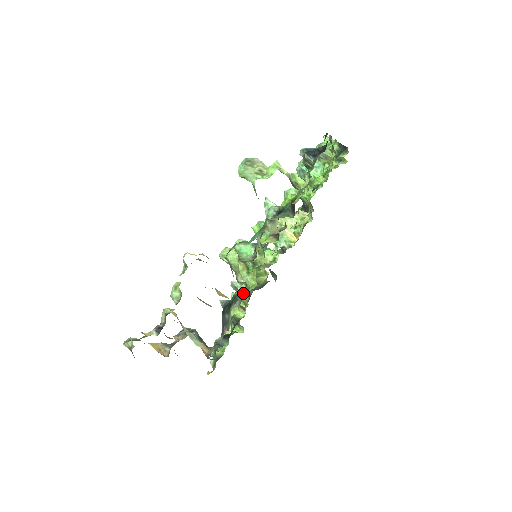
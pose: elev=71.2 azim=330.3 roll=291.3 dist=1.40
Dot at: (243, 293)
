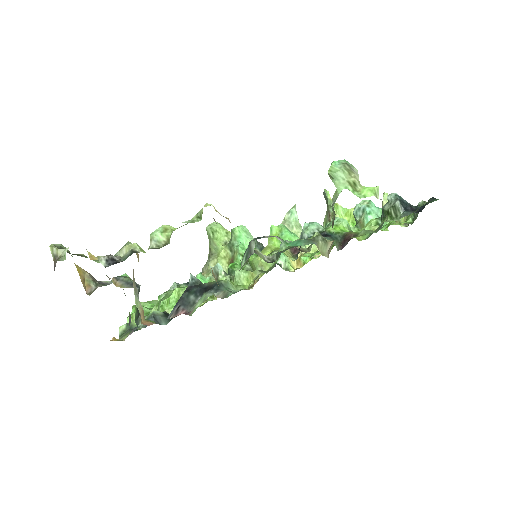
Dot at: (231, 287)
